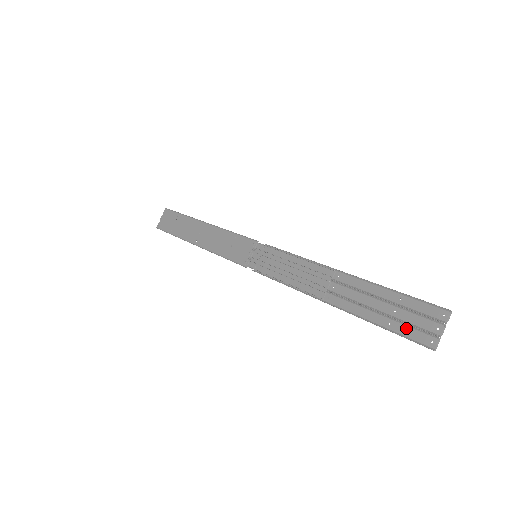
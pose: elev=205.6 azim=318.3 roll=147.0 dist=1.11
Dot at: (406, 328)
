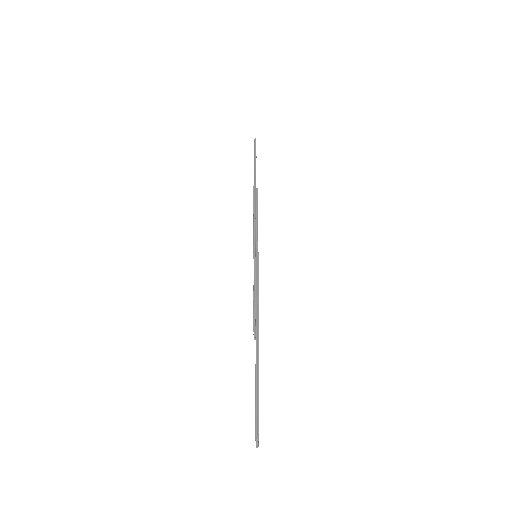
Dot at: occluded
